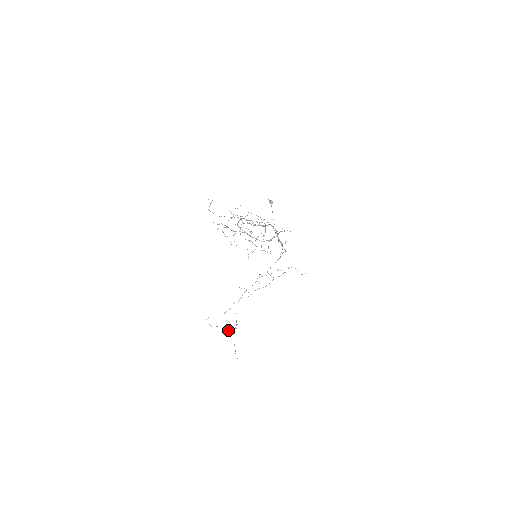
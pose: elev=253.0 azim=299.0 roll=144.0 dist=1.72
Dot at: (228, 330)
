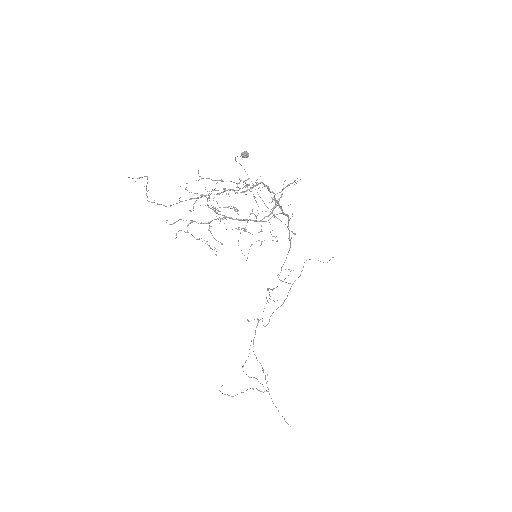
Dot at: (258, 390)
